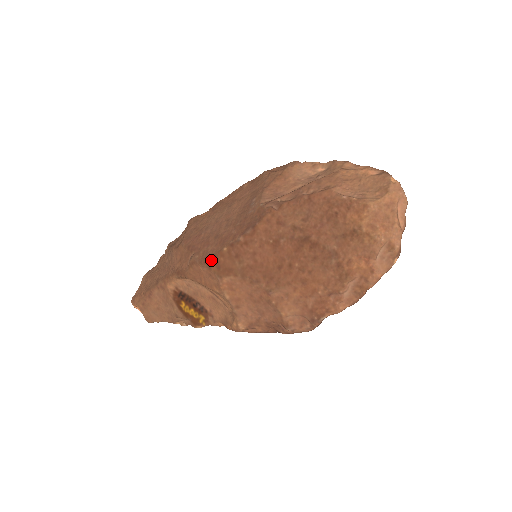
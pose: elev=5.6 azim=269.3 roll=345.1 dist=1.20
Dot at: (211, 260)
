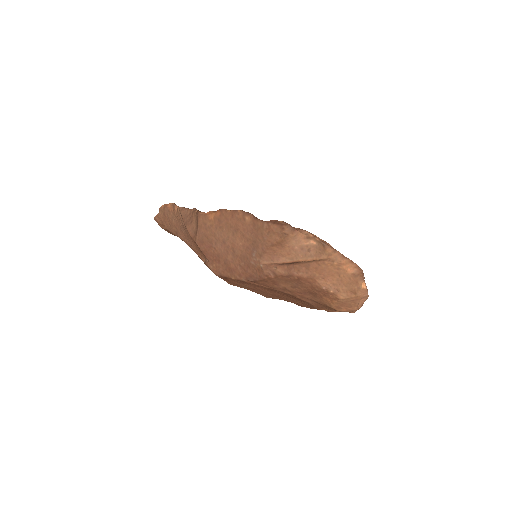
Dot at: (223, 278)
